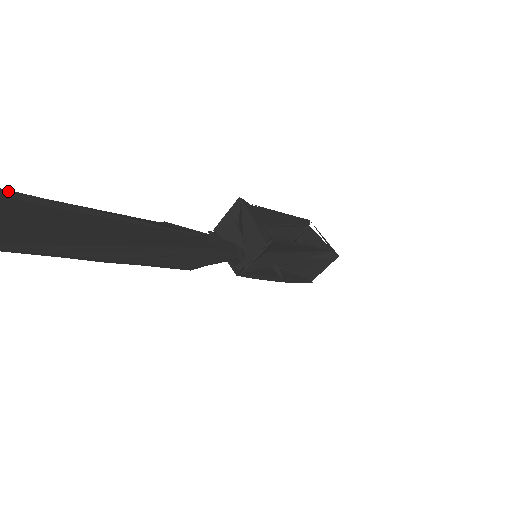
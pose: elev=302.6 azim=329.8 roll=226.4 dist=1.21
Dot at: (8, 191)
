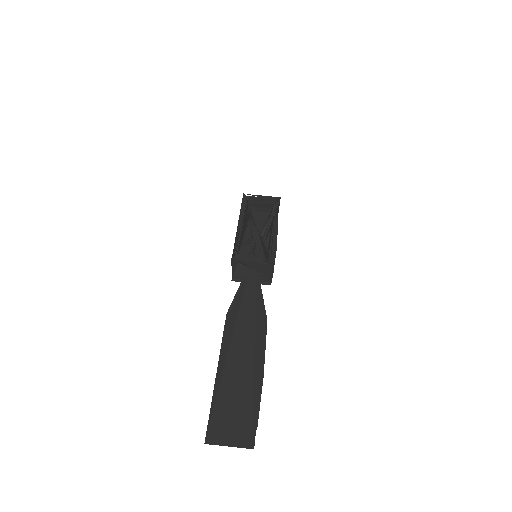
Dot at: (213, 410)
